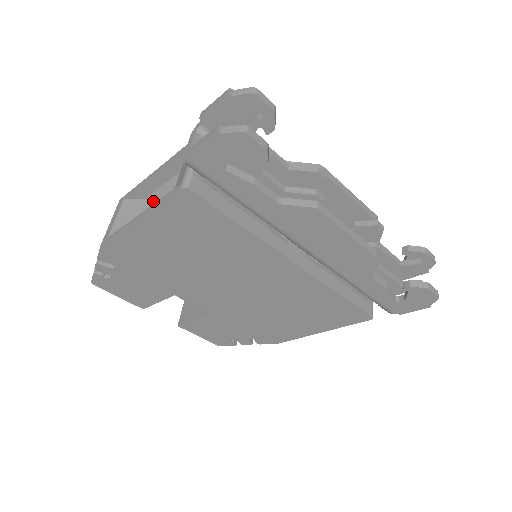
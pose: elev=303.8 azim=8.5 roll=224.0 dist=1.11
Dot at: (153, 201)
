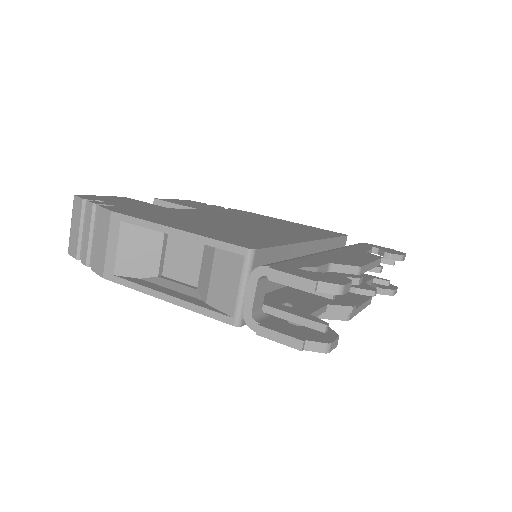
Dot at: occluded
